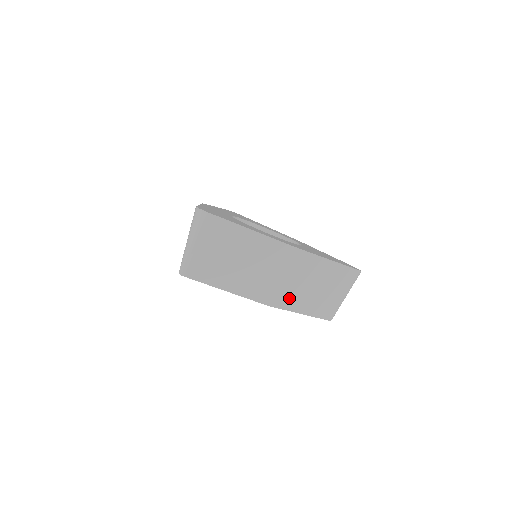
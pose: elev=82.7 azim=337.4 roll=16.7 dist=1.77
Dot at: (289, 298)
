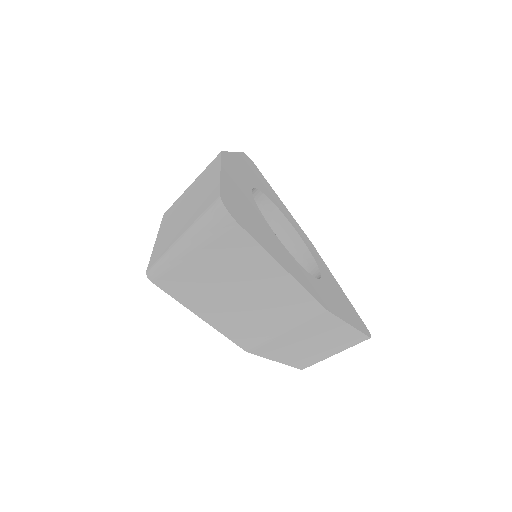
Dot at: (275, 348)
